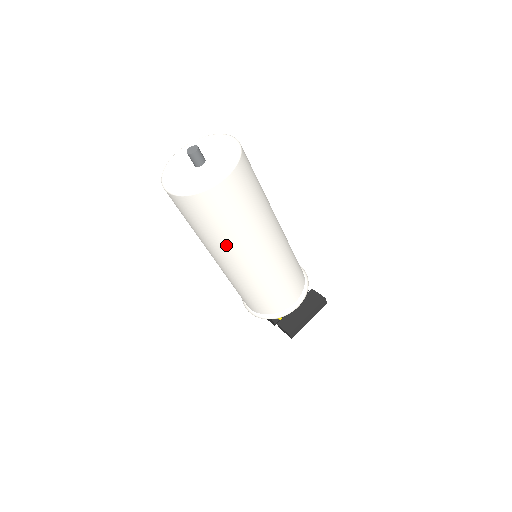
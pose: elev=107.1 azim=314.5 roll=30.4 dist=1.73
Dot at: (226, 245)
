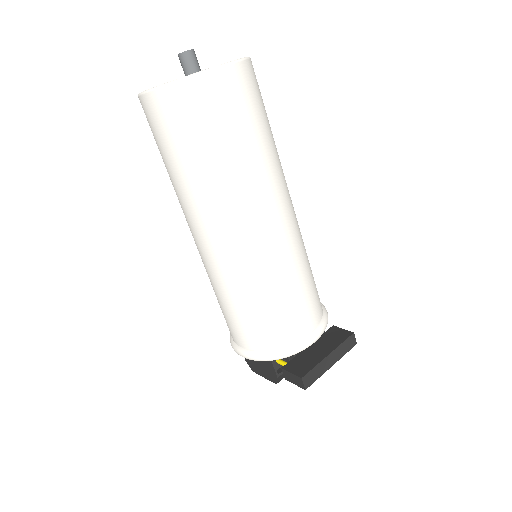
Dot at: (217, 189)
